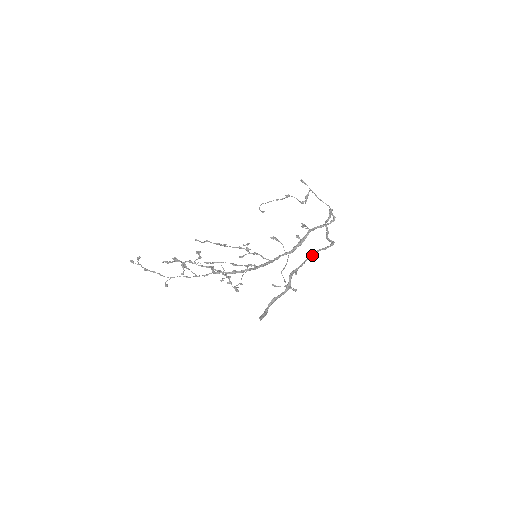
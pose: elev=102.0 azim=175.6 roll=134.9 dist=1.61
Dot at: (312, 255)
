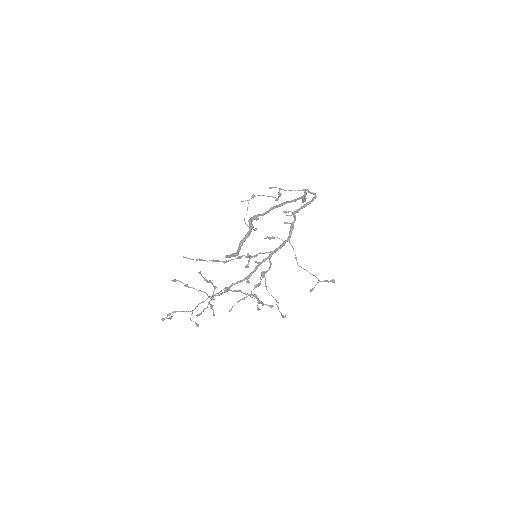
Dot at: (275, 206)
